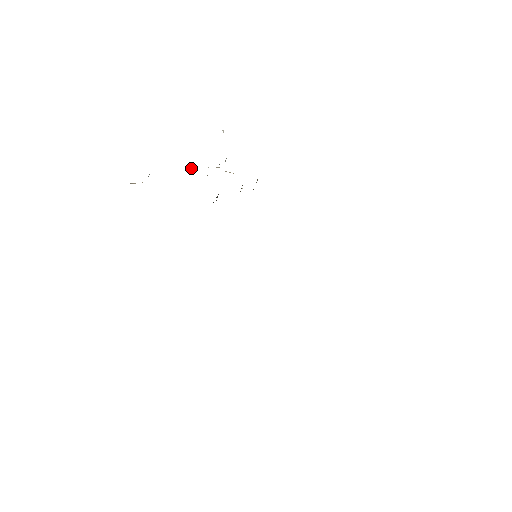
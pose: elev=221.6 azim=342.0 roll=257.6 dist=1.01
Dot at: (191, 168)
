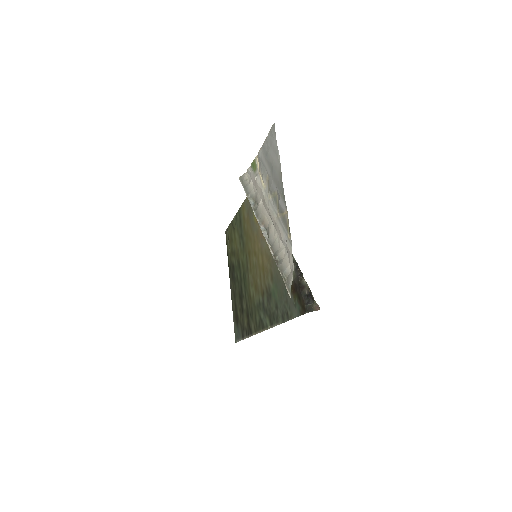
Dot at: (262, 226)
